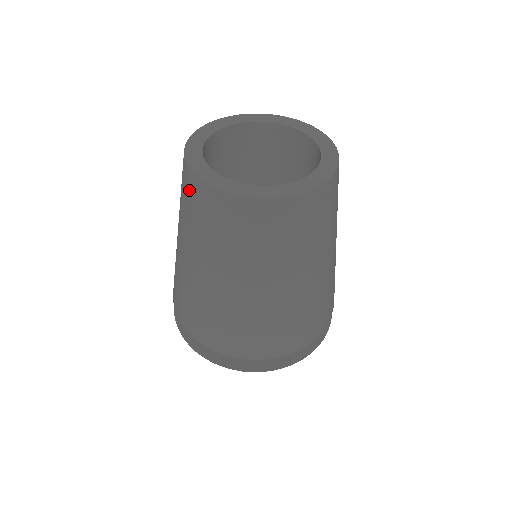
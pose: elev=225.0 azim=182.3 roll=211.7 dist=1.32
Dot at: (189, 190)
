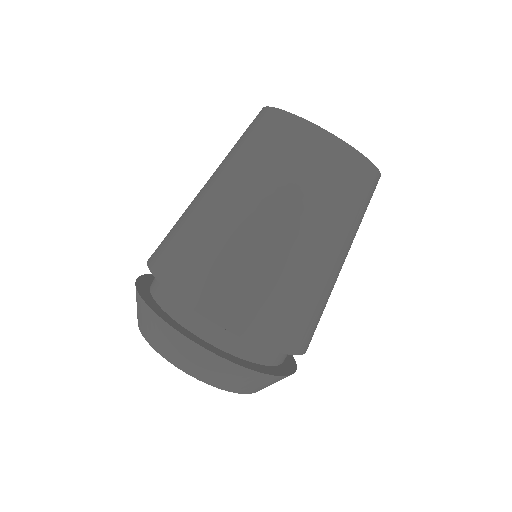
Dot at: occluded
